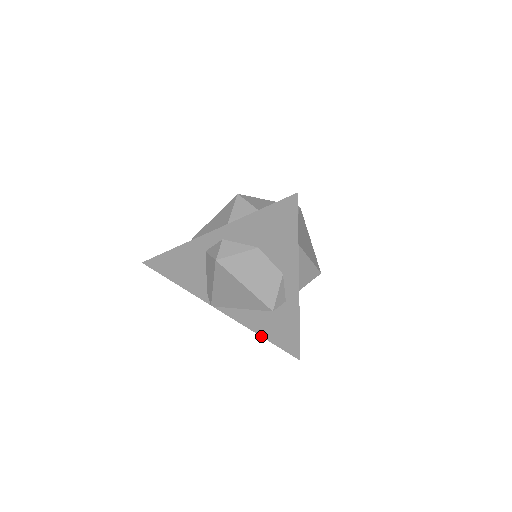
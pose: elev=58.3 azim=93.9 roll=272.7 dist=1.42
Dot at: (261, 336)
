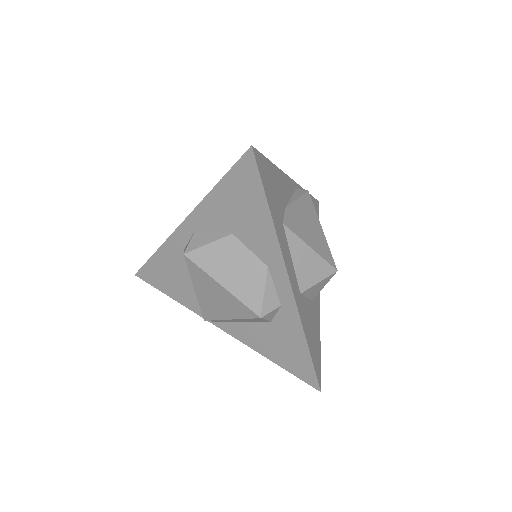
Dot at: occluded
